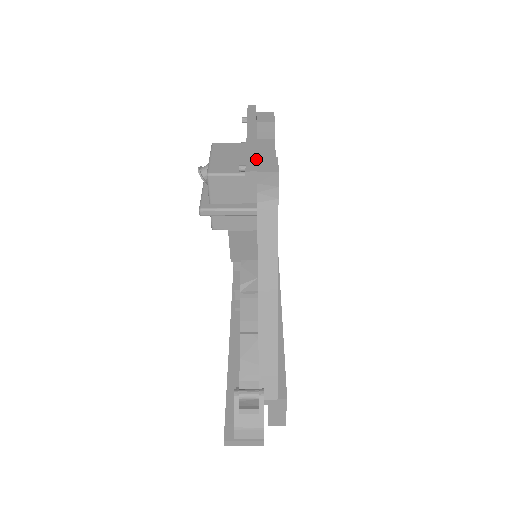
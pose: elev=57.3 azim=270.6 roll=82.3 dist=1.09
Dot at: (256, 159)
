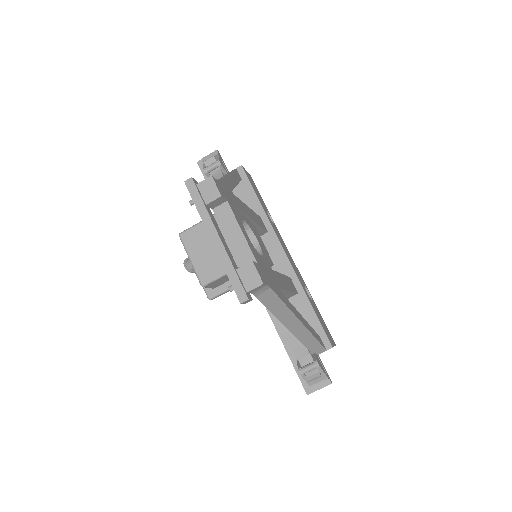
Dot at: (239, 281)
